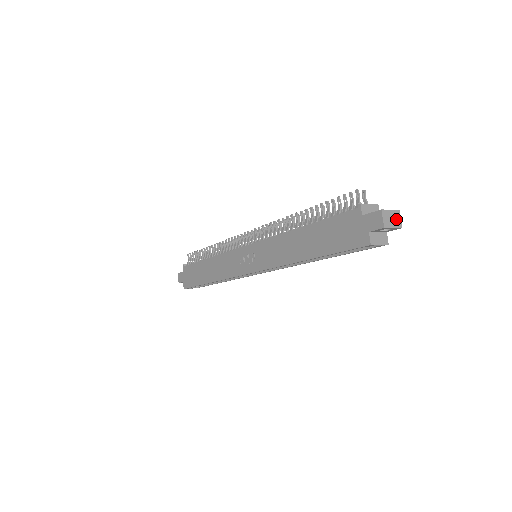
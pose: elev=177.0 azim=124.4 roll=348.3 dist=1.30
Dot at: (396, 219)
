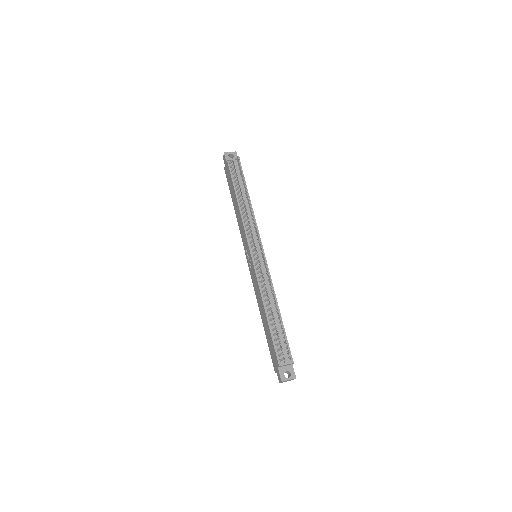
Dot at: occluded
